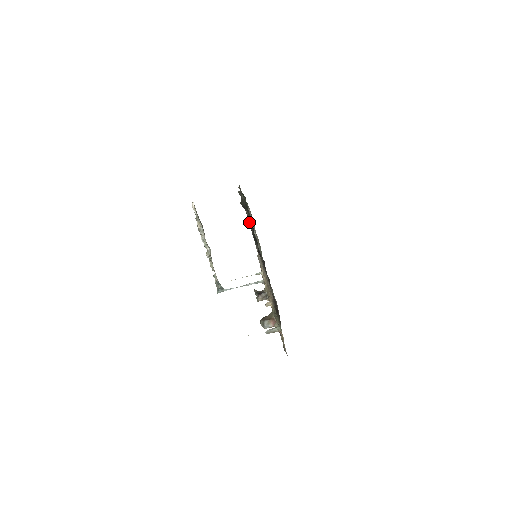
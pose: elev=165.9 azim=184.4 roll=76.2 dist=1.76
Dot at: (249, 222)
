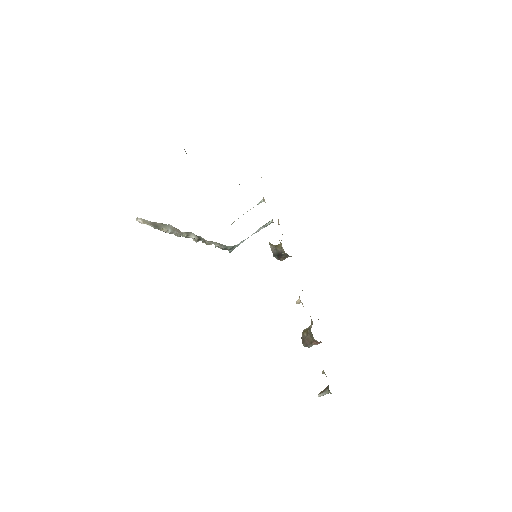
Dot at: occluded
